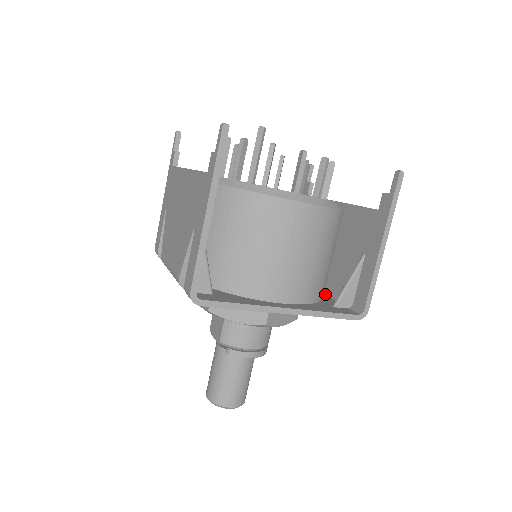
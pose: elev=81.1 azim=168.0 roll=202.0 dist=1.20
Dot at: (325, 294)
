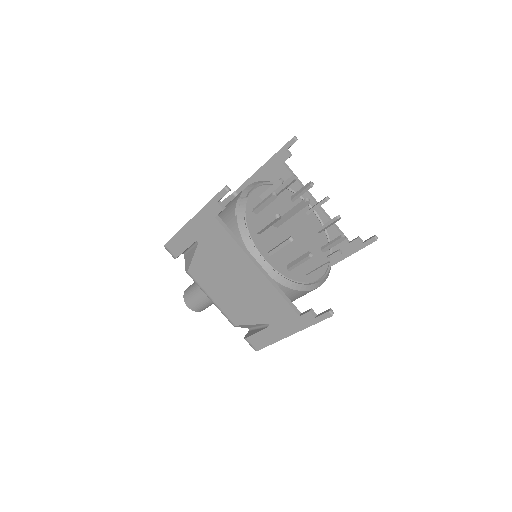
Dot at: occluded
